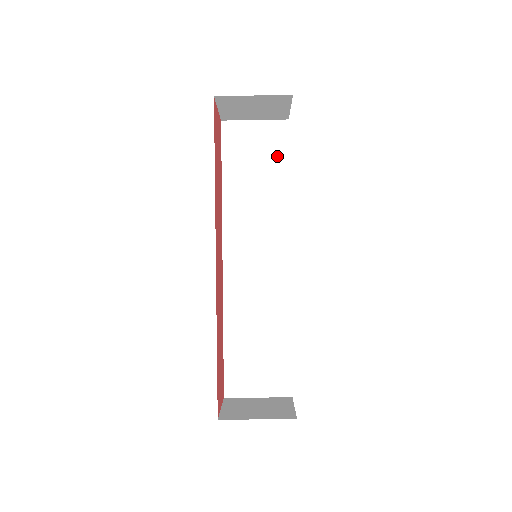
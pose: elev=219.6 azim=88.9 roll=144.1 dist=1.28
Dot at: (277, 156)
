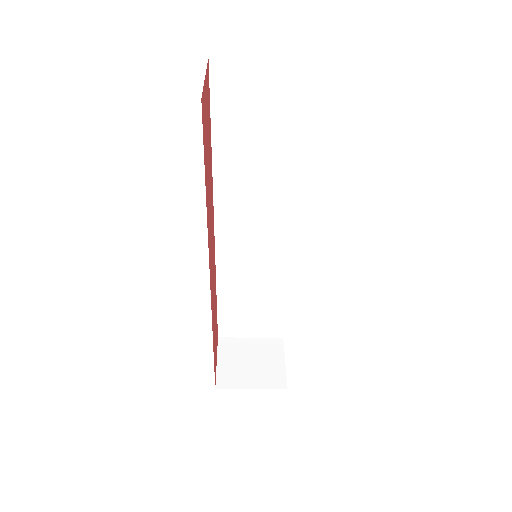
Dot at: (292, 116)
